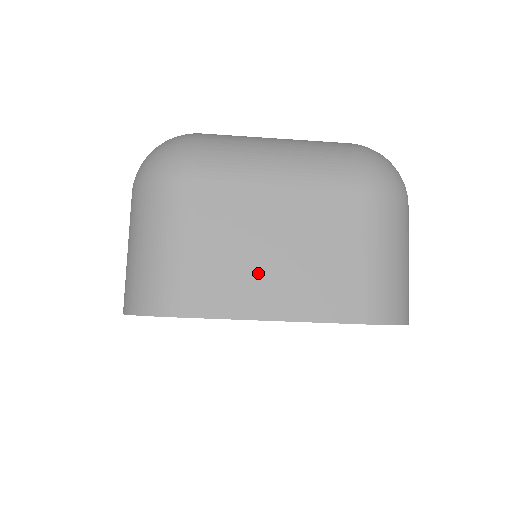
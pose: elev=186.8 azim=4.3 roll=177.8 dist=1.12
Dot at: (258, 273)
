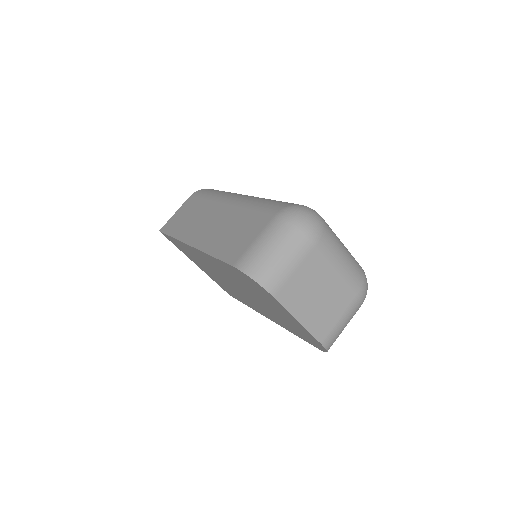
Dot at: (308, 299)
